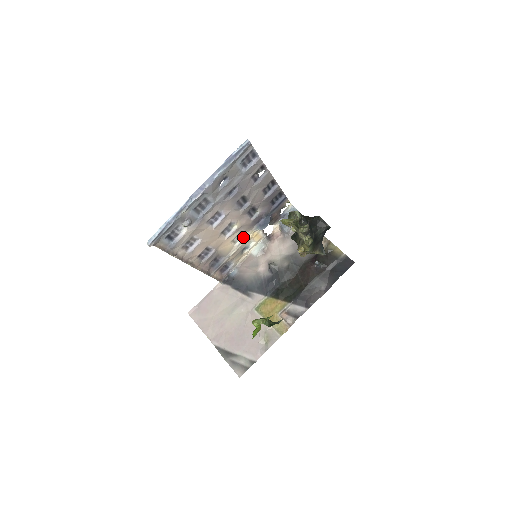
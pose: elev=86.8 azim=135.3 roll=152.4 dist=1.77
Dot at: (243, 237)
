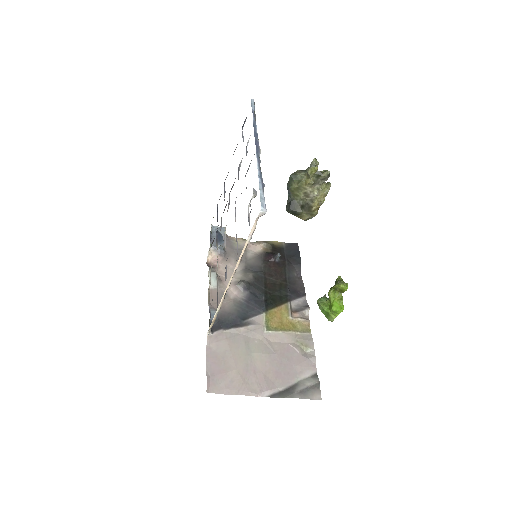
Dot at: occluded
